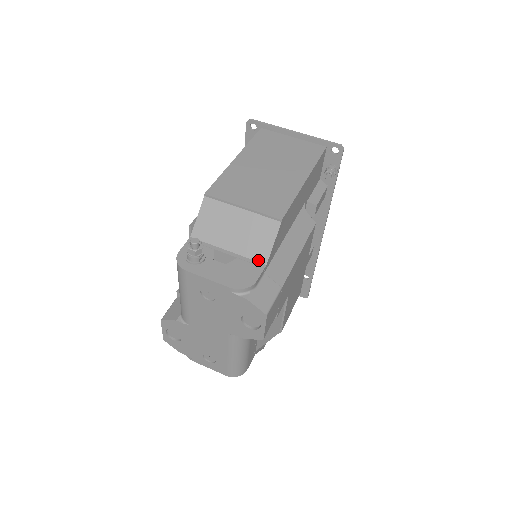
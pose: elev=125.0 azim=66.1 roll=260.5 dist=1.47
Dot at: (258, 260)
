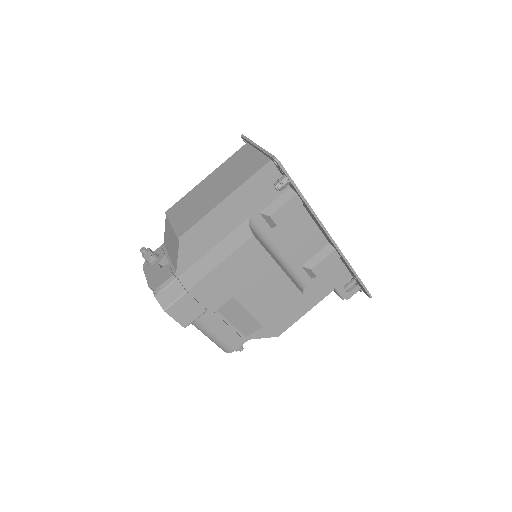
Dot at: (175, 267)
